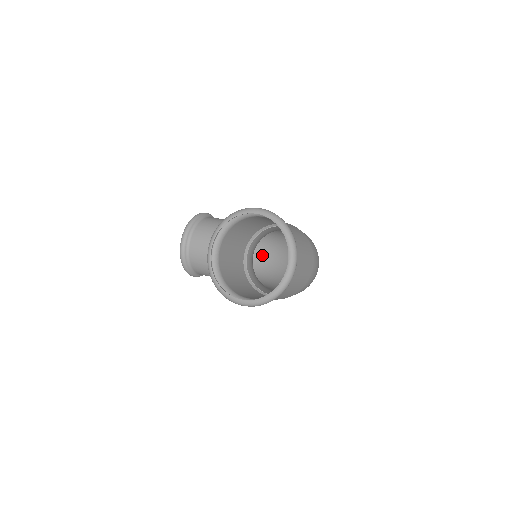
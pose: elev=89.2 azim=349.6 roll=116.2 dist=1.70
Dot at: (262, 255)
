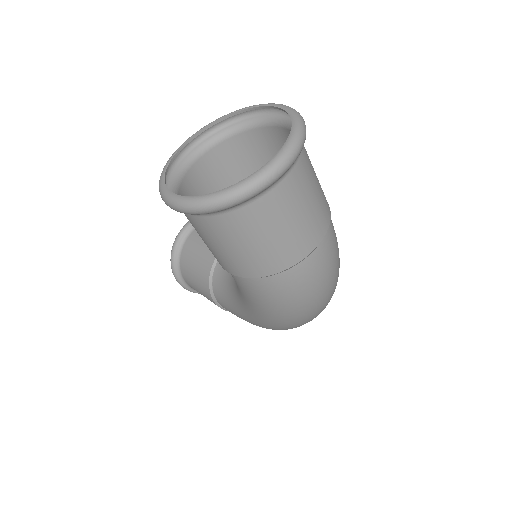
Dot at: occluded
